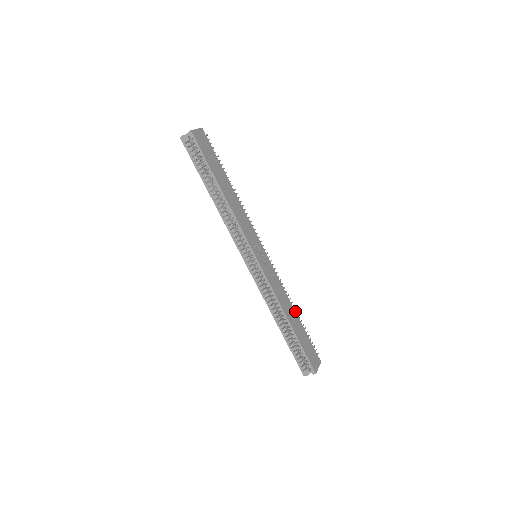
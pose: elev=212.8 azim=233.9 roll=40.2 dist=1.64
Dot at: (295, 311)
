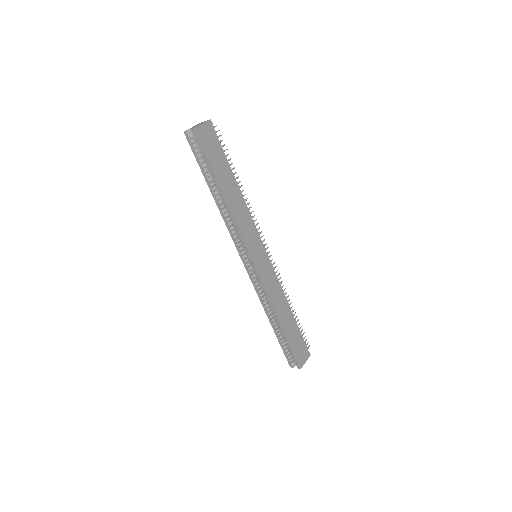
Dot at: (291, 308)
